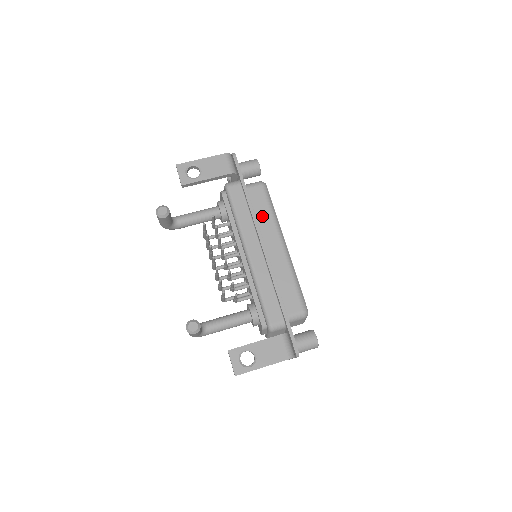
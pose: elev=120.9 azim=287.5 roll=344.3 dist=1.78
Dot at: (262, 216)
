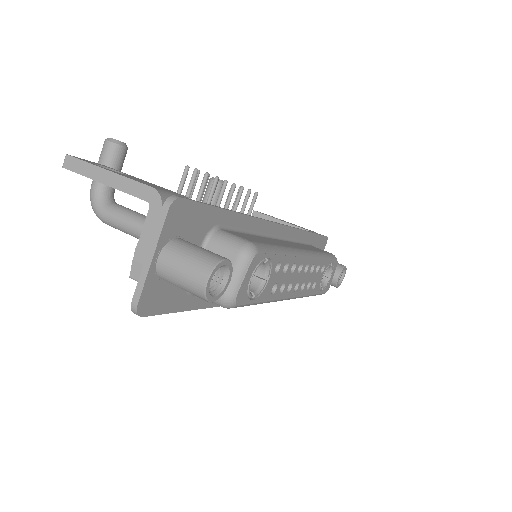
Dot at: (305, 246)
